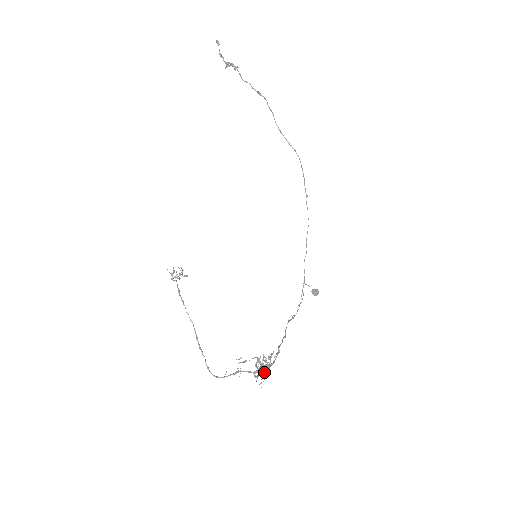
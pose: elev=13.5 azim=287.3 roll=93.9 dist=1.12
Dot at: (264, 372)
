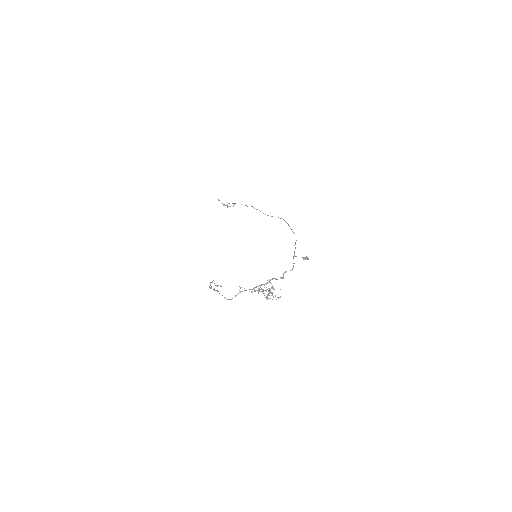
Dot at: (264, 290)
